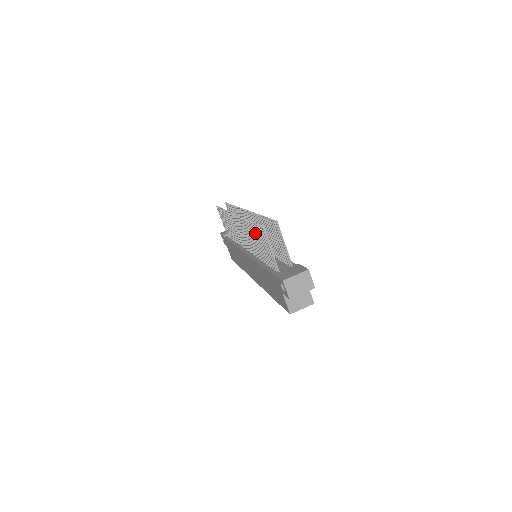
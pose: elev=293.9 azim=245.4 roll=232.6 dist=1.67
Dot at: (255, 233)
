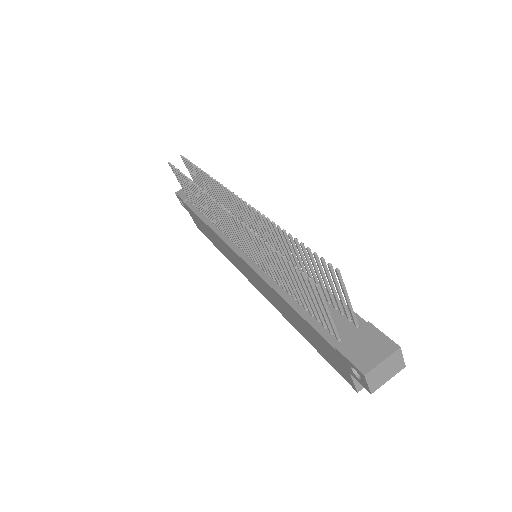
Dot at: (283, 267)
